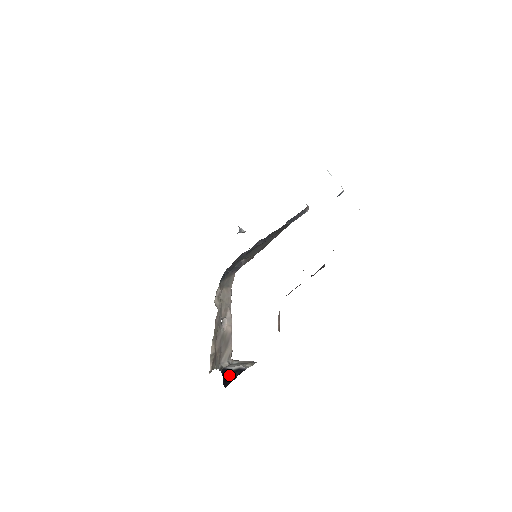
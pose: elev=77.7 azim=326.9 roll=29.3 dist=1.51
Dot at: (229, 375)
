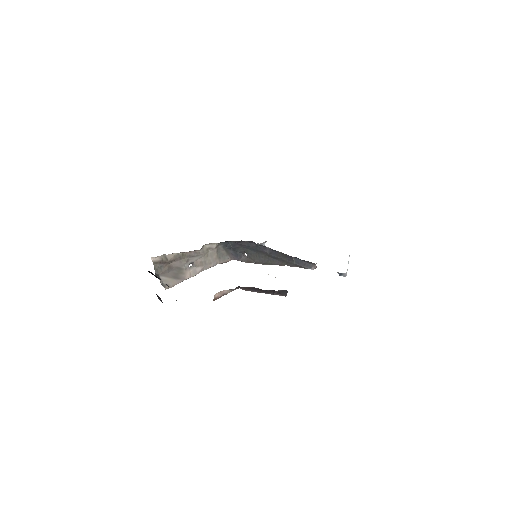
Dot at: occluded
